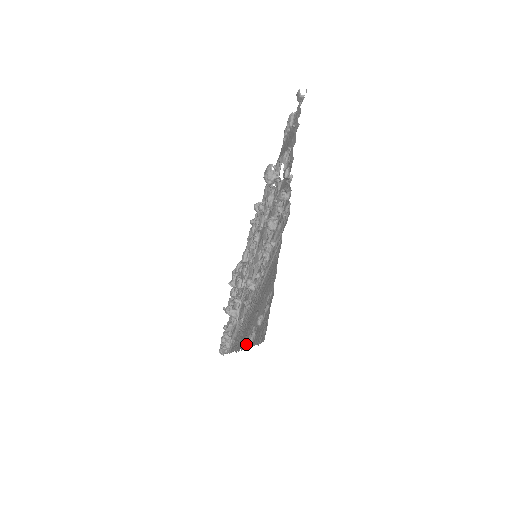
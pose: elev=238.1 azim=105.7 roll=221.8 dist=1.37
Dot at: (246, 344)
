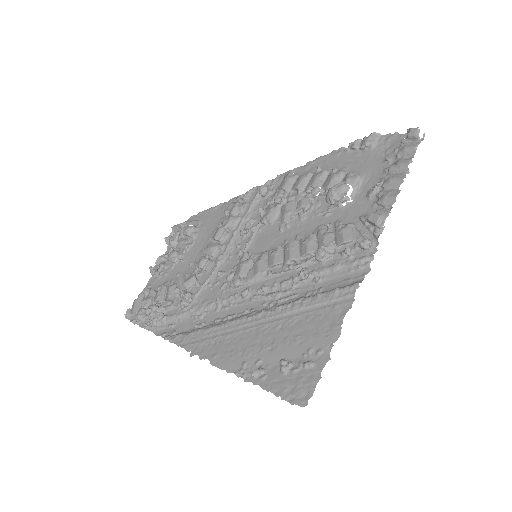
Dot at: (241, 374)
